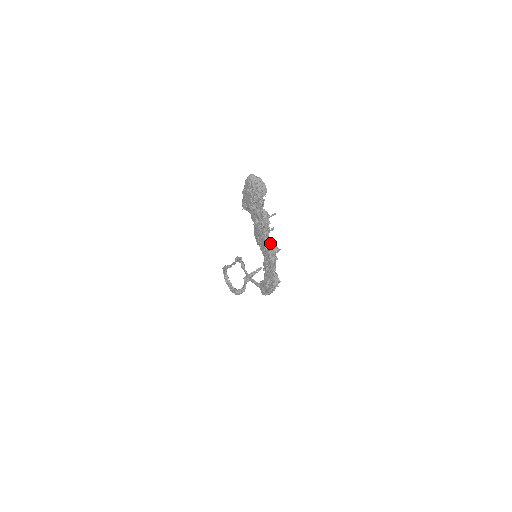
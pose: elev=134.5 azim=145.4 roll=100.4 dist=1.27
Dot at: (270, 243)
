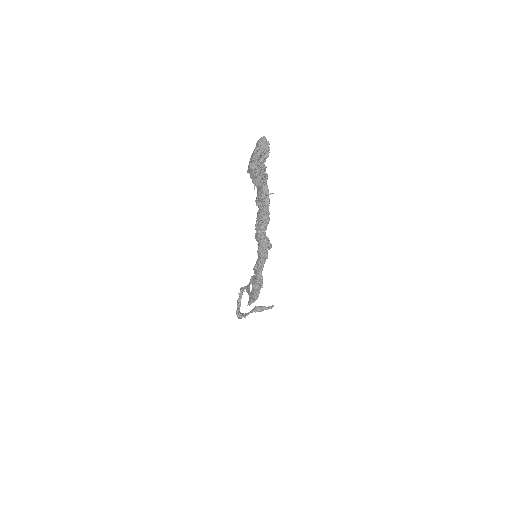
Dot at: (268, 239)
